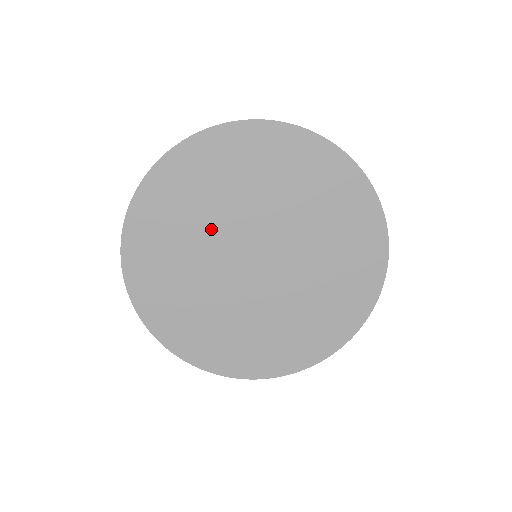
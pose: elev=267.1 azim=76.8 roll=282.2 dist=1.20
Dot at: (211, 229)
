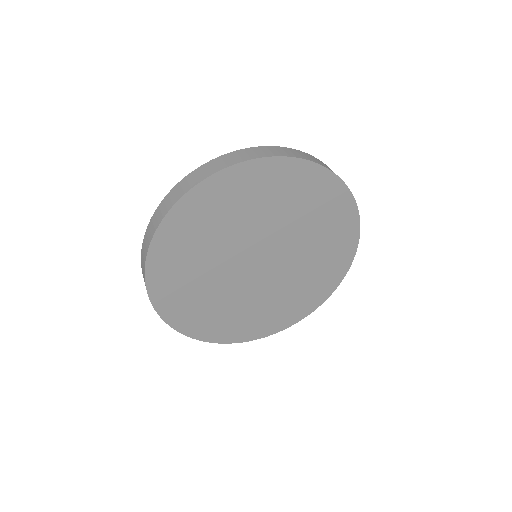
Dot at: (255, 225)
